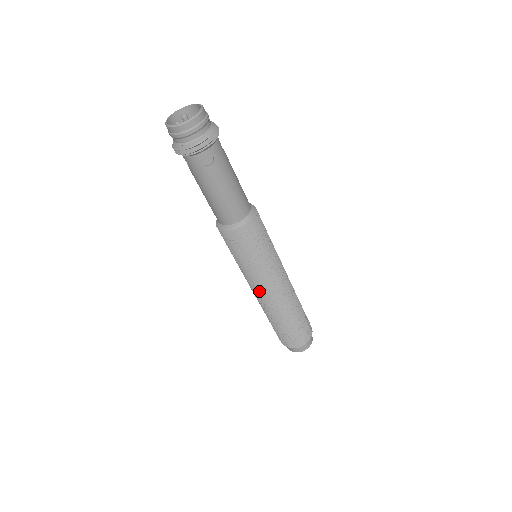
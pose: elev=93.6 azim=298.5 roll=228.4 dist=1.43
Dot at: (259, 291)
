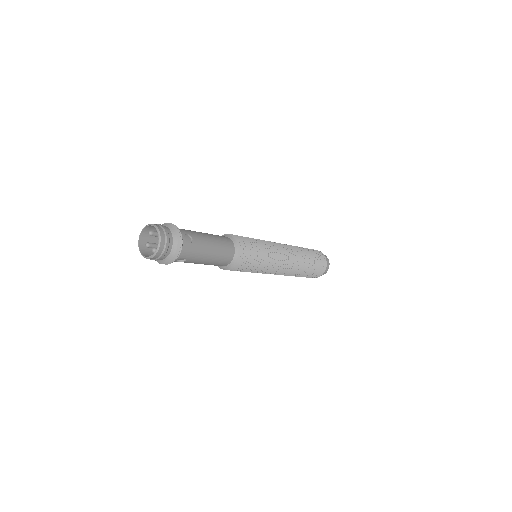
Dot at: occluded
